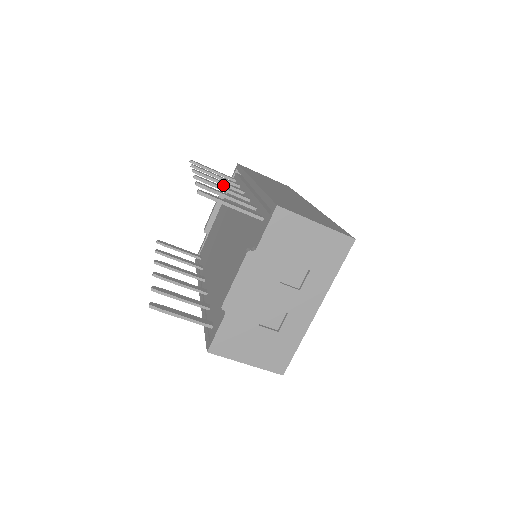
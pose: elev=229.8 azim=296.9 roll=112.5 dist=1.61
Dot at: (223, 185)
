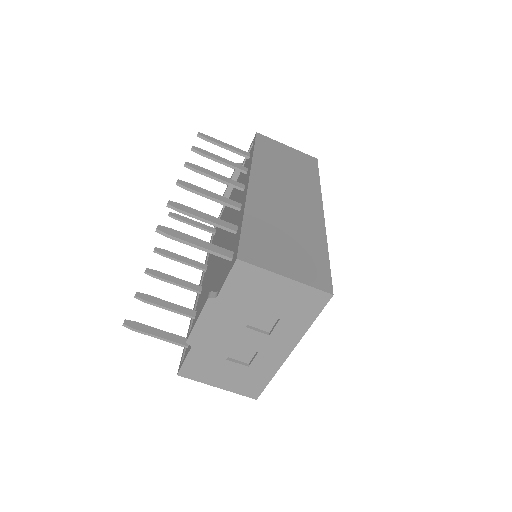
Dot at: (219, 181)
